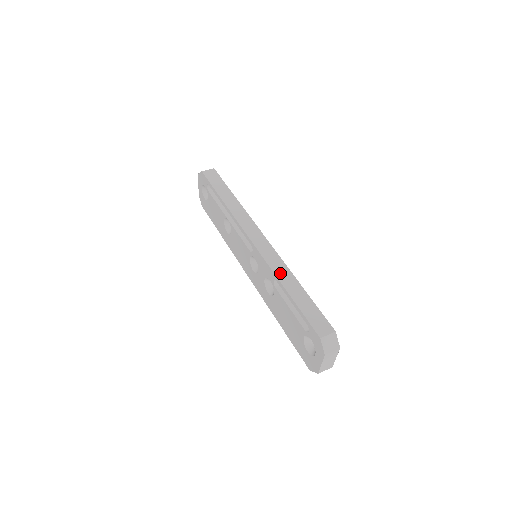
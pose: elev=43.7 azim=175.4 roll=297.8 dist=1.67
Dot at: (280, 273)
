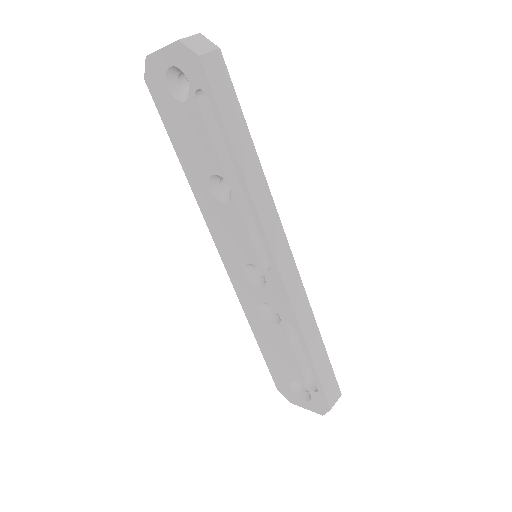
Dot at: (305, 323)
